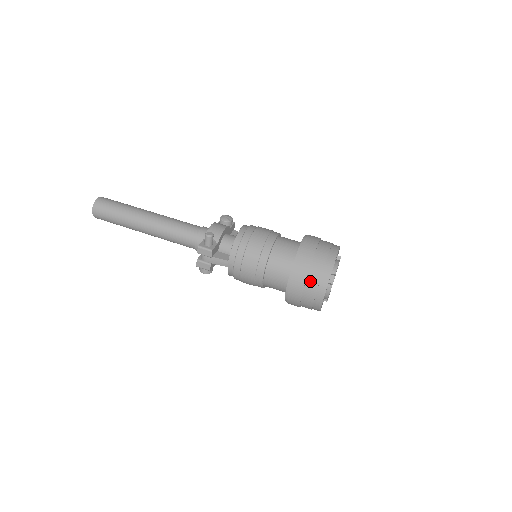
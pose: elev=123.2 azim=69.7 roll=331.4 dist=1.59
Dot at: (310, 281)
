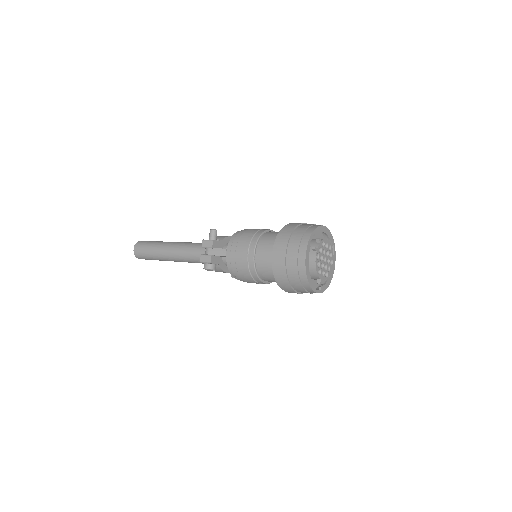
Dot at: (292, 241)
